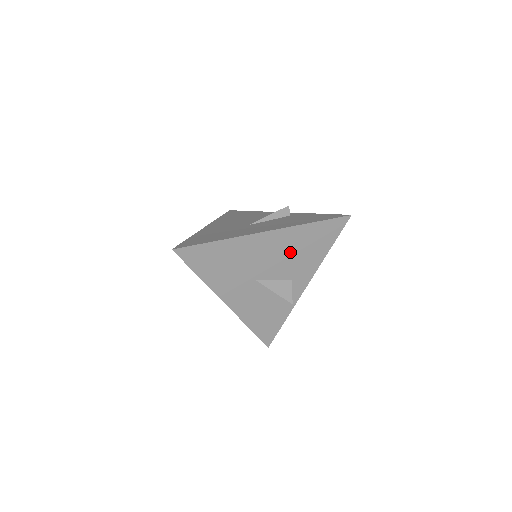
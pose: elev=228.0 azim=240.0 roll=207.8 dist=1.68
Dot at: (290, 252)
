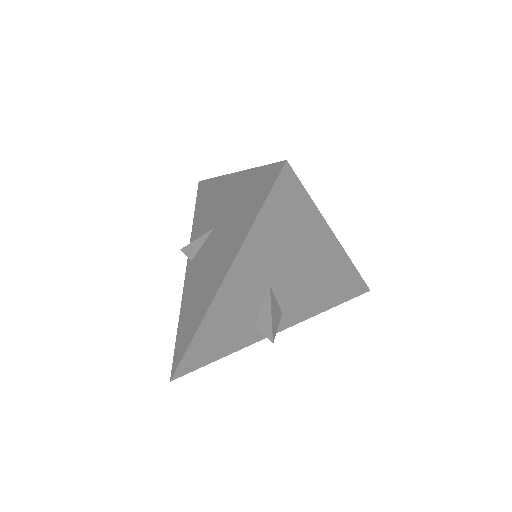
Dot at: (317, 282)
